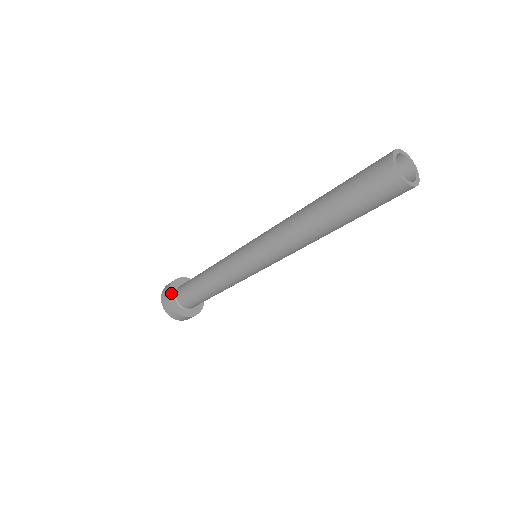
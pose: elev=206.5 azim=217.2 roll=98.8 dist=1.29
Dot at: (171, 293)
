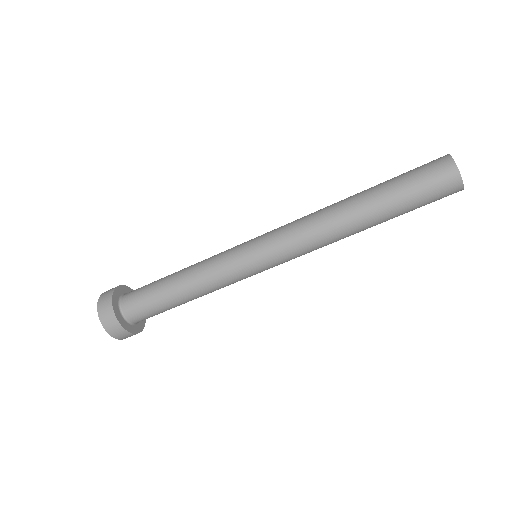
Dot at: (117, 294)
